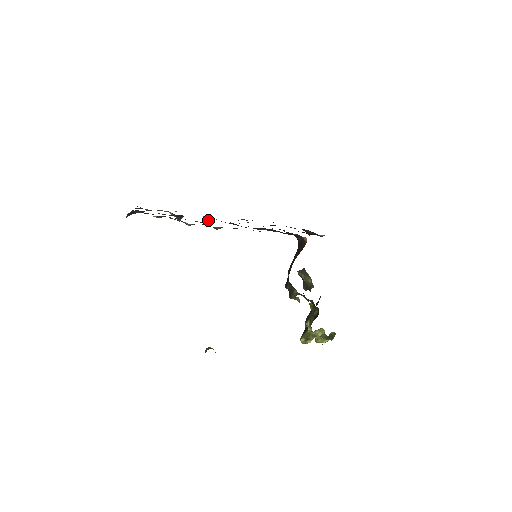
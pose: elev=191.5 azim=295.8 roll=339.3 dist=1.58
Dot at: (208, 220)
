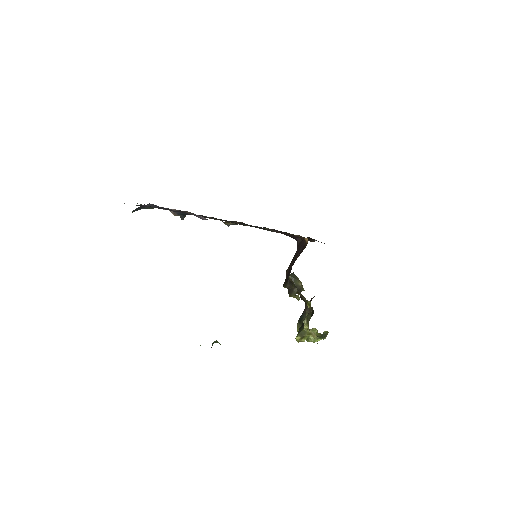
Dot at: (215, 218)
